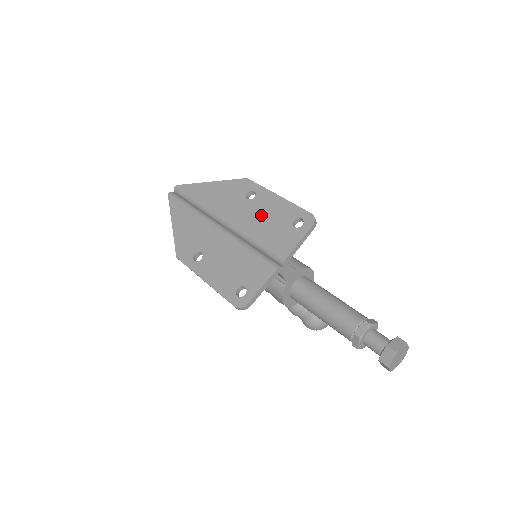
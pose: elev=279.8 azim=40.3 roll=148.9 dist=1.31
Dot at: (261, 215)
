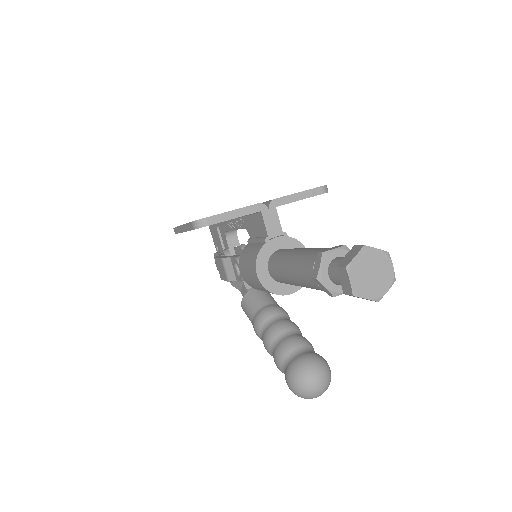
Dot at: occluded
